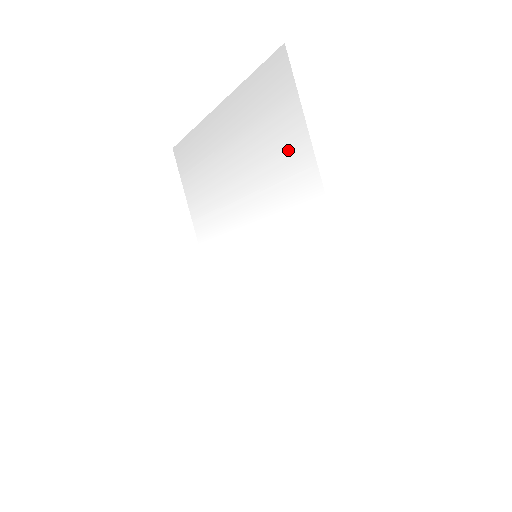
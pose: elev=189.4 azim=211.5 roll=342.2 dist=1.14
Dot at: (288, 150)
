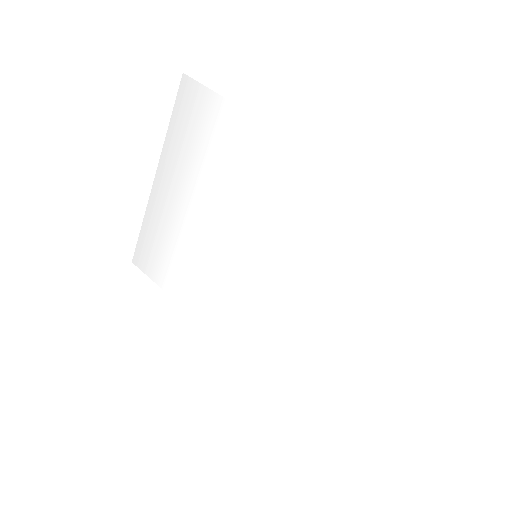
Dot at: (228, 135)
